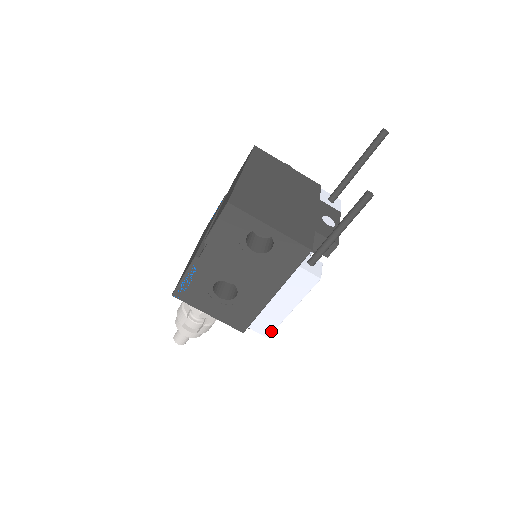
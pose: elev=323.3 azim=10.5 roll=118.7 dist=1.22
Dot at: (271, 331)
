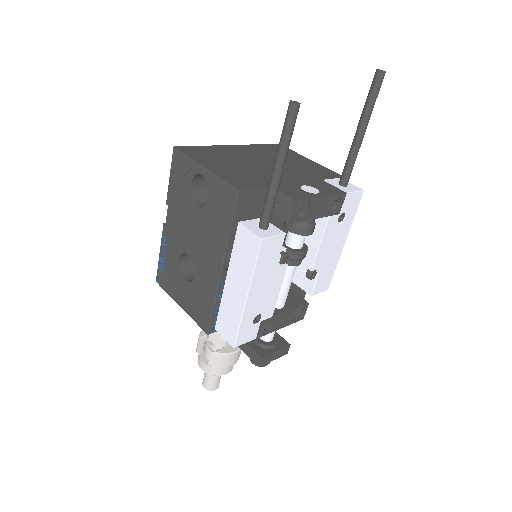
Dot at: (235, 336)
